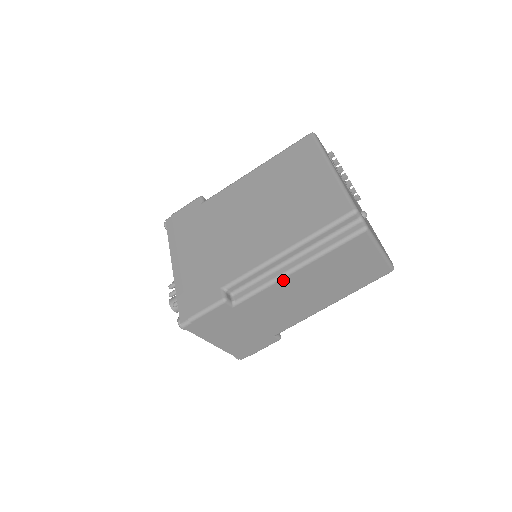
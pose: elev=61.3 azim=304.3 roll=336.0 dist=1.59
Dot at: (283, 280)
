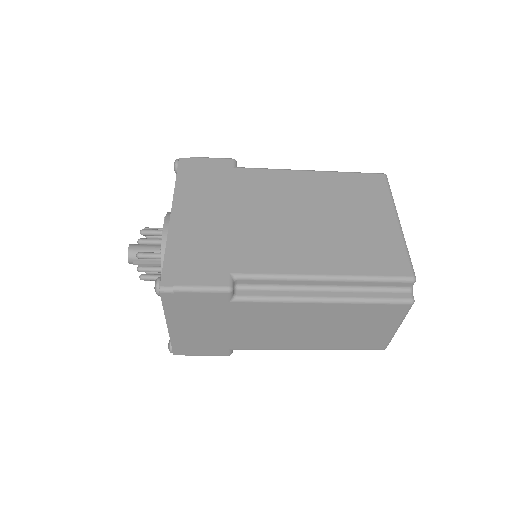
Dot at: (301, 304)
